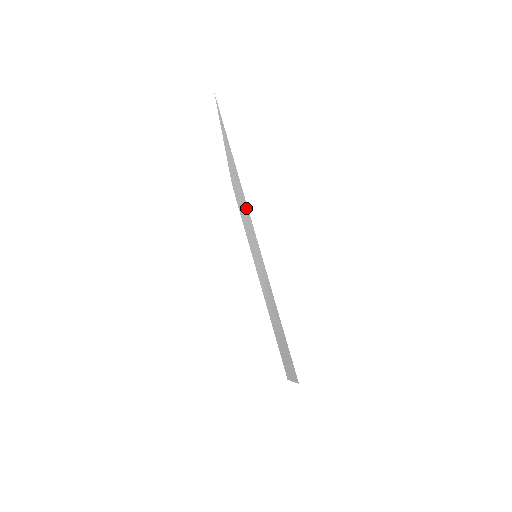
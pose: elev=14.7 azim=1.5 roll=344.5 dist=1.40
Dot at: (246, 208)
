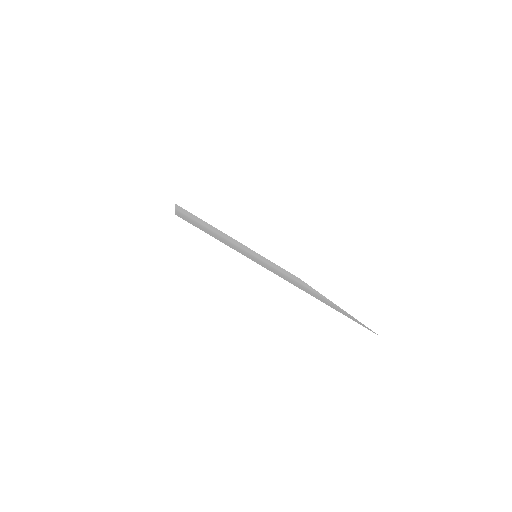
Dot at: (193, 217)
